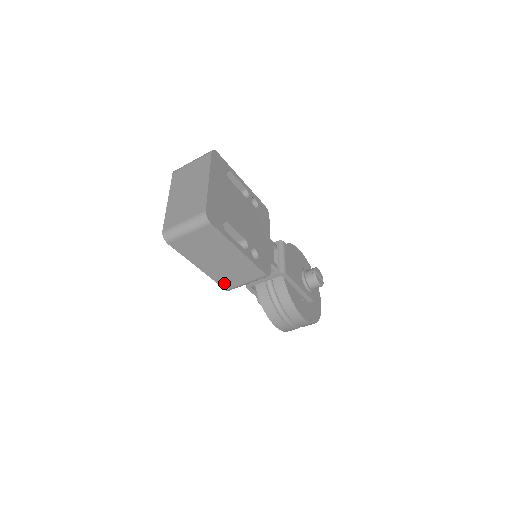
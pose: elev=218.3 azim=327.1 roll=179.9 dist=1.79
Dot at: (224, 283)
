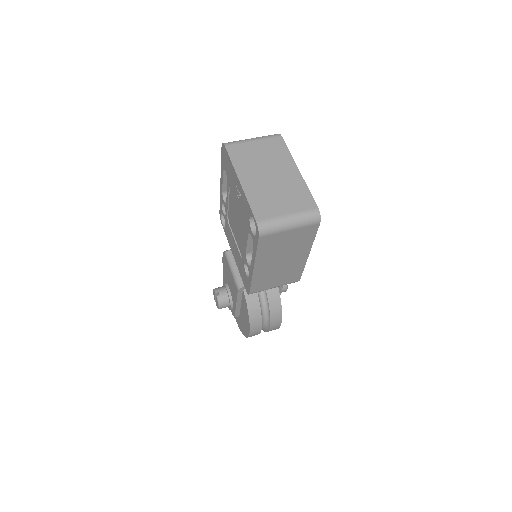
Dot at: (257, 286)
